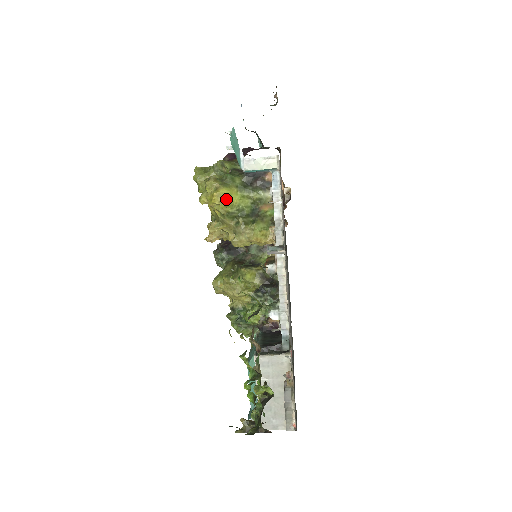
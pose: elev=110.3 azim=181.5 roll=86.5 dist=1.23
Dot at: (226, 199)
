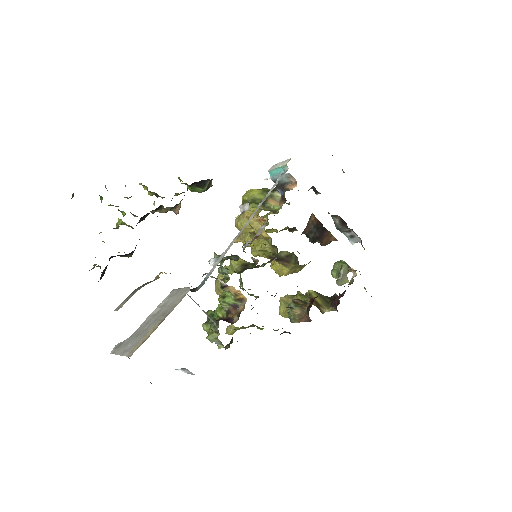
Dot at: (249, 193)
